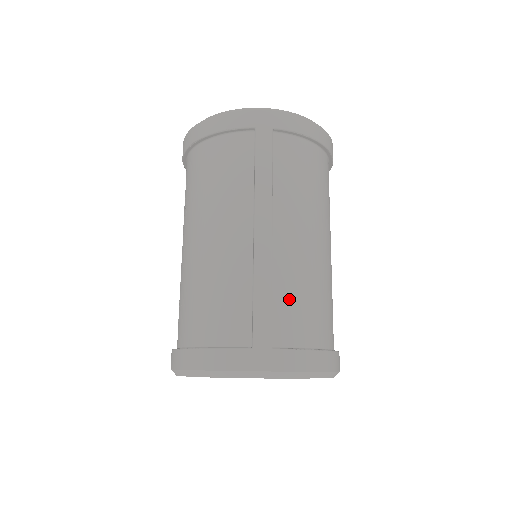
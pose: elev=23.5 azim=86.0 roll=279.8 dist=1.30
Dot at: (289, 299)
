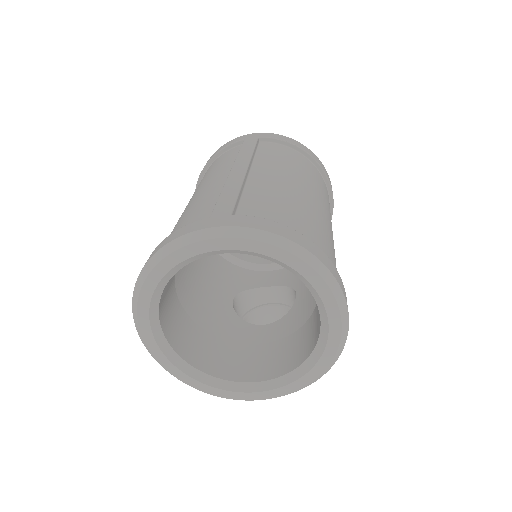
Dot at: (261, 199)
